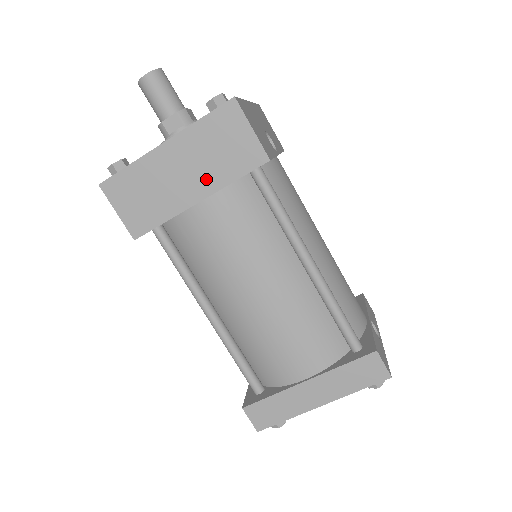
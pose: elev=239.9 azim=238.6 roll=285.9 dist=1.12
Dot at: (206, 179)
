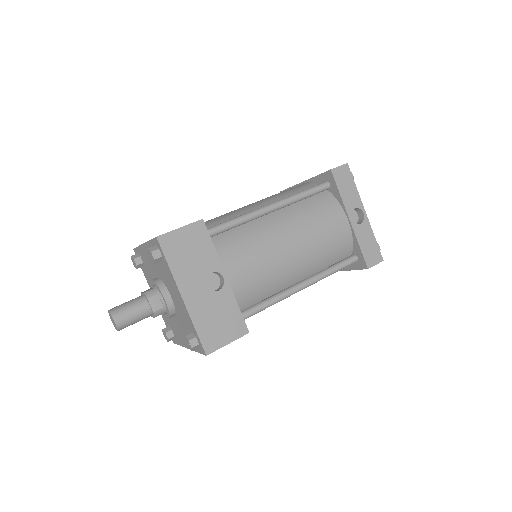
Dot at: occluded
